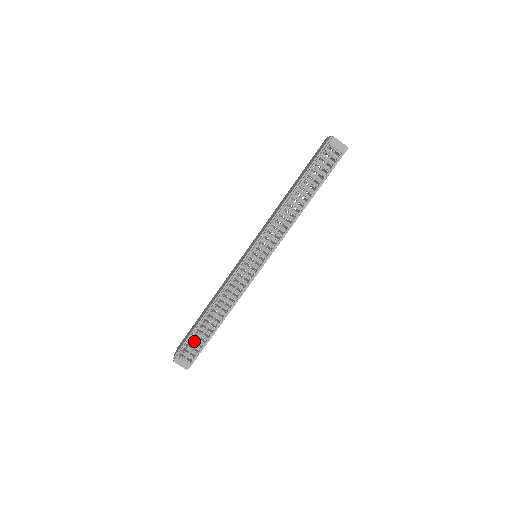
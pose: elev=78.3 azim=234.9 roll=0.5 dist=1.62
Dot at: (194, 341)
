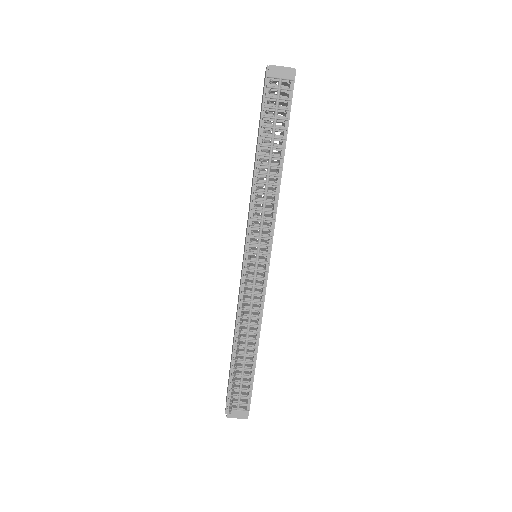
Dot at: (238, 384)
